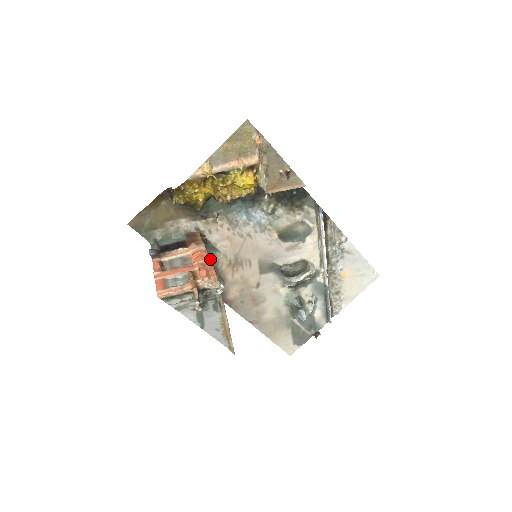
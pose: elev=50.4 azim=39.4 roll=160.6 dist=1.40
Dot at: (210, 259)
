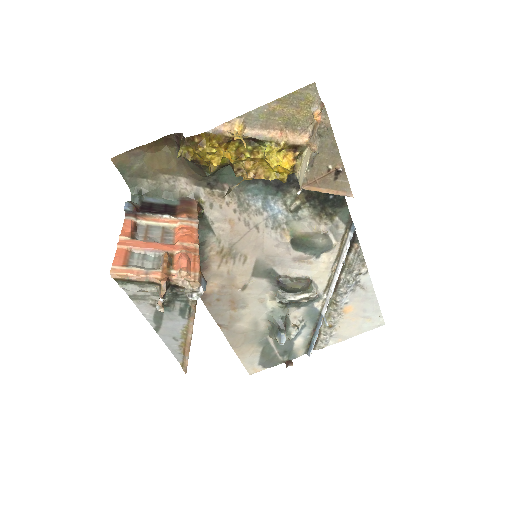
Dot at: (199, 245)
